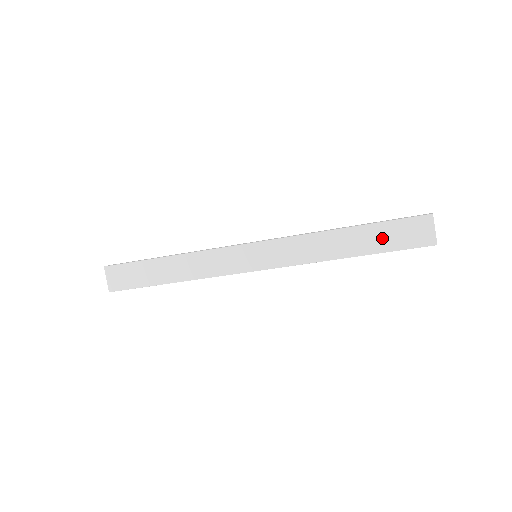
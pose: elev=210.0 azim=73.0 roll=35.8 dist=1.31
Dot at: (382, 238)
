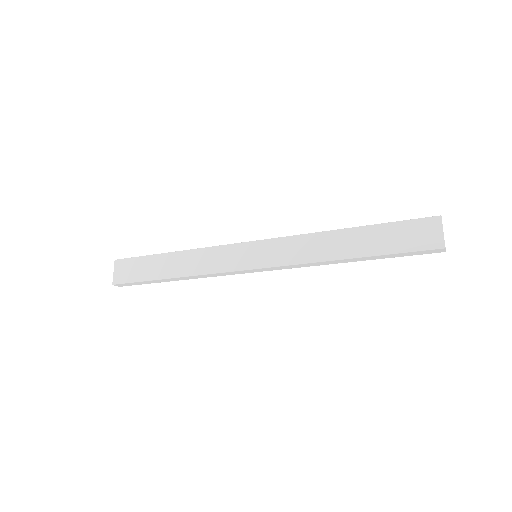
Dot at: (385, 239)
